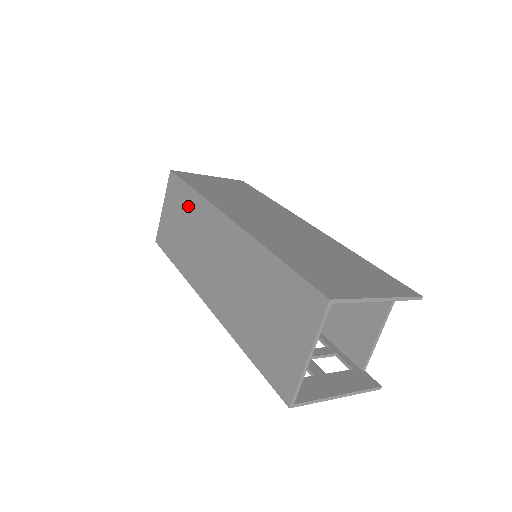
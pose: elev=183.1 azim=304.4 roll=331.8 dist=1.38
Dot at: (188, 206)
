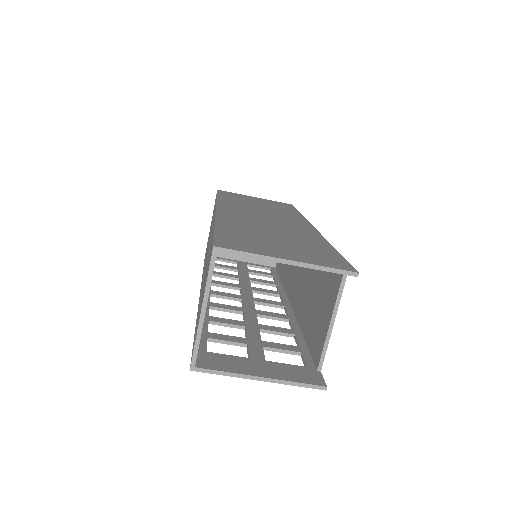
Dot at: (213, 214)
